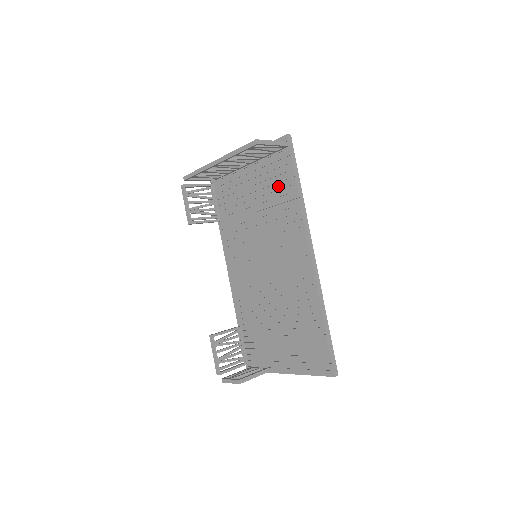
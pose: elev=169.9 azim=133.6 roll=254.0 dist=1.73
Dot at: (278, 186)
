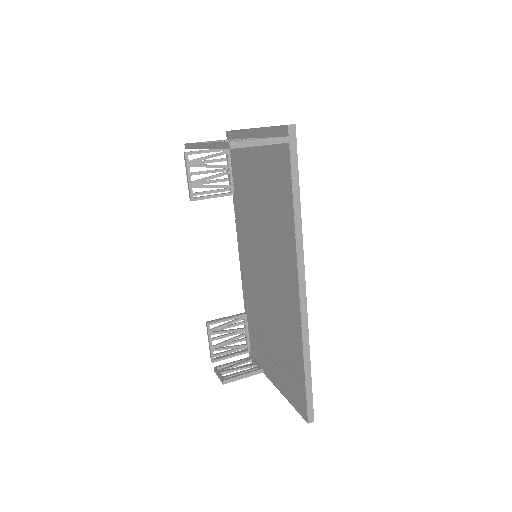
Dot at: (277, 188)
